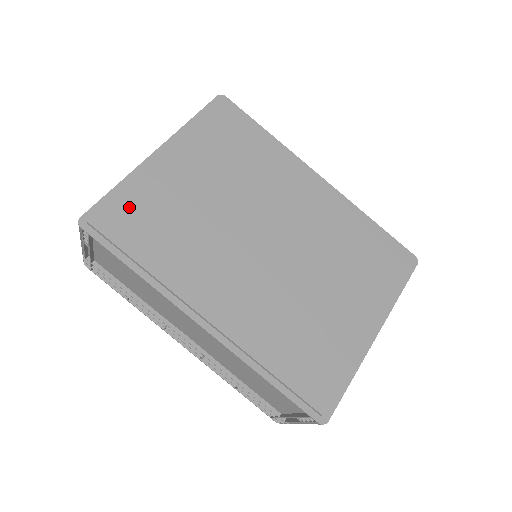
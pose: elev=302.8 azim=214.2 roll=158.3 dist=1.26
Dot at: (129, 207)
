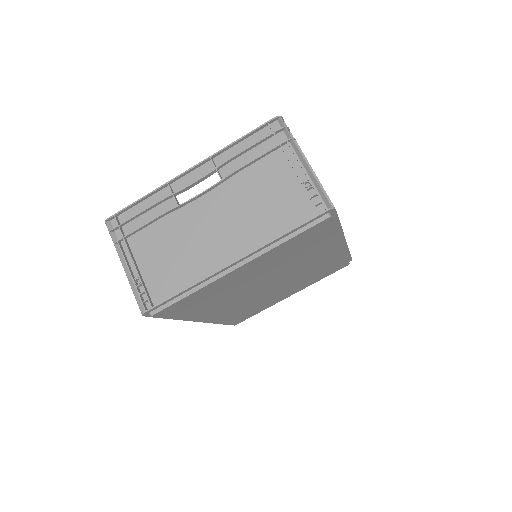
Dot at: (187, 302)
